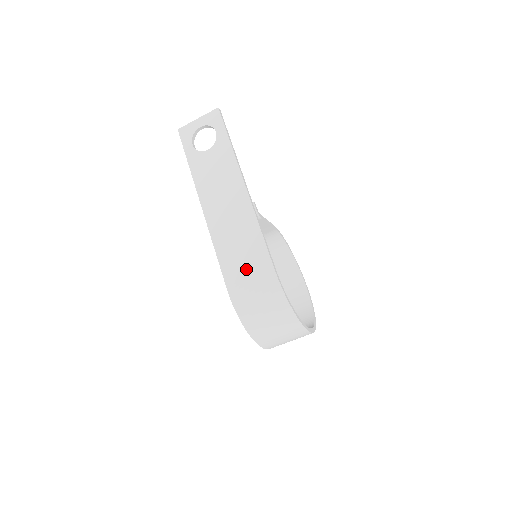
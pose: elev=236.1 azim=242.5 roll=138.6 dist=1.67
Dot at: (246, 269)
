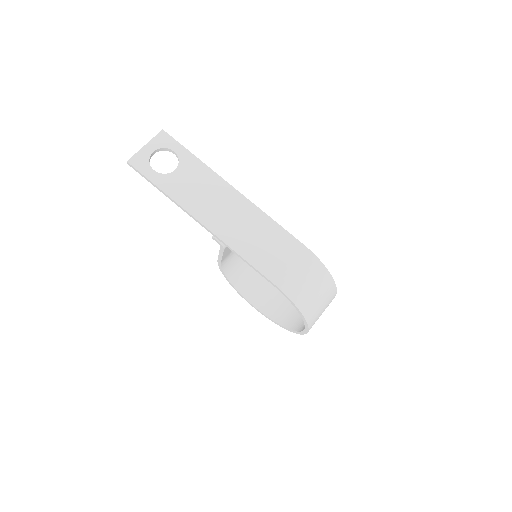
Dot at: (280, 257)
